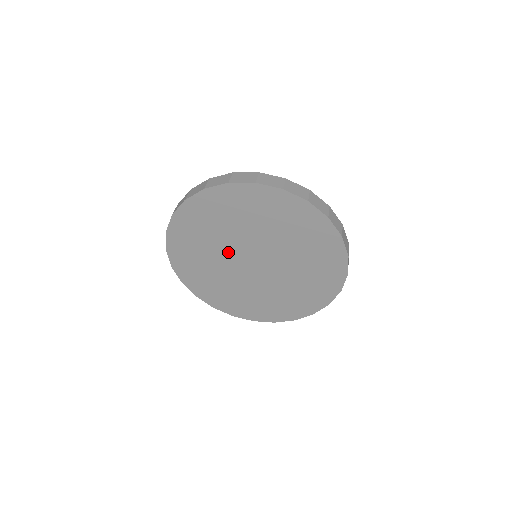
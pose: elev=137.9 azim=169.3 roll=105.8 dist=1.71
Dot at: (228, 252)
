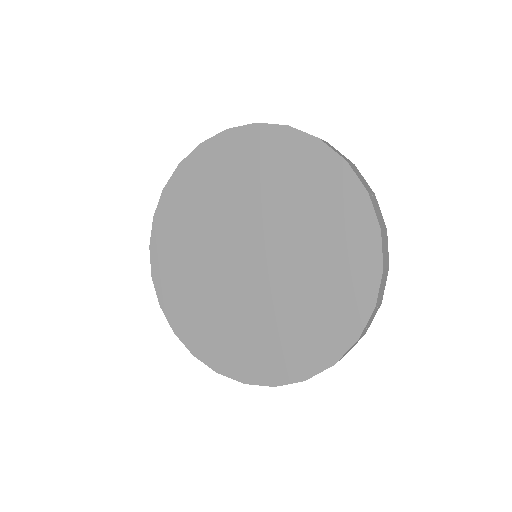
Dot at: (220, 272)
